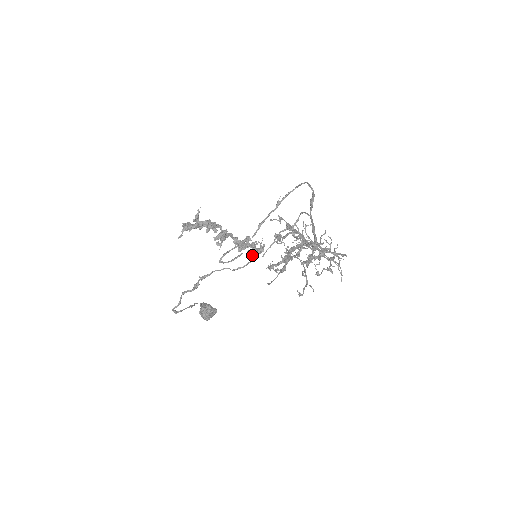
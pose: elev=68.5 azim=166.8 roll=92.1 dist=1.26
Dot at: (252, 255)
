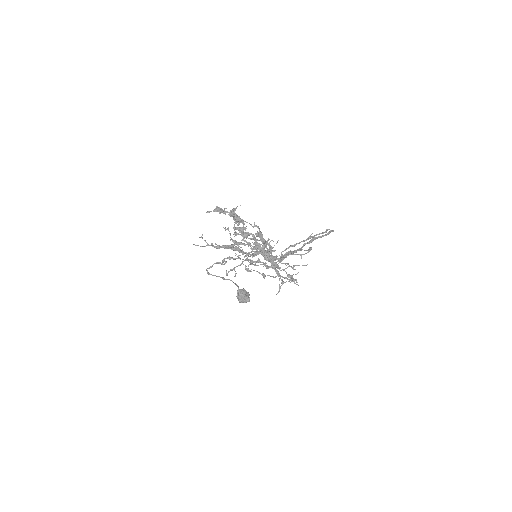
Dot at: (264, 259)
